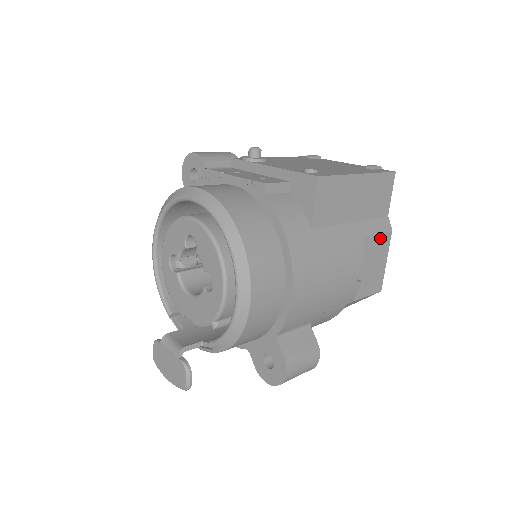
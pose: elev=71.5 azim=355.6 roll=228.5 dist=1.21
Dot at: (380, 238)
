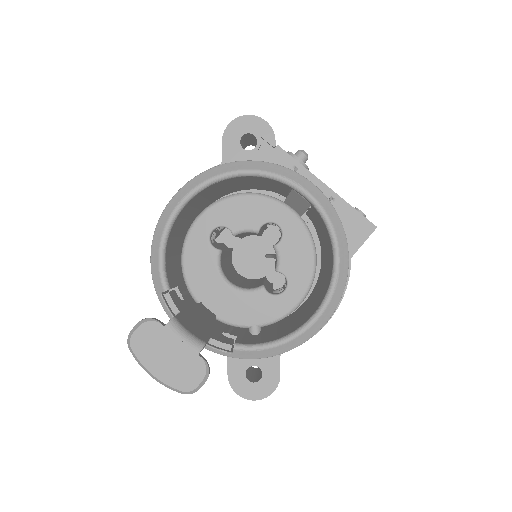
Dot at: occluded
